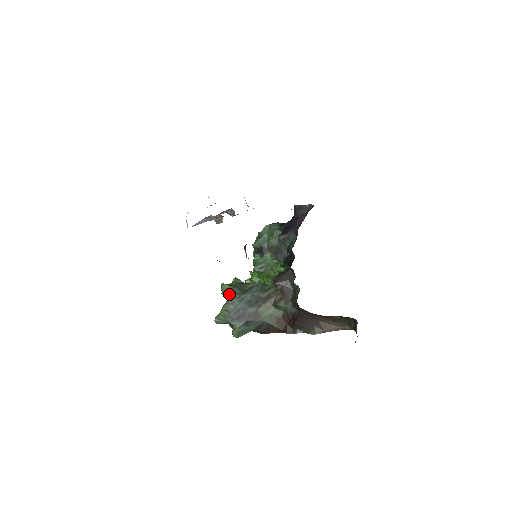
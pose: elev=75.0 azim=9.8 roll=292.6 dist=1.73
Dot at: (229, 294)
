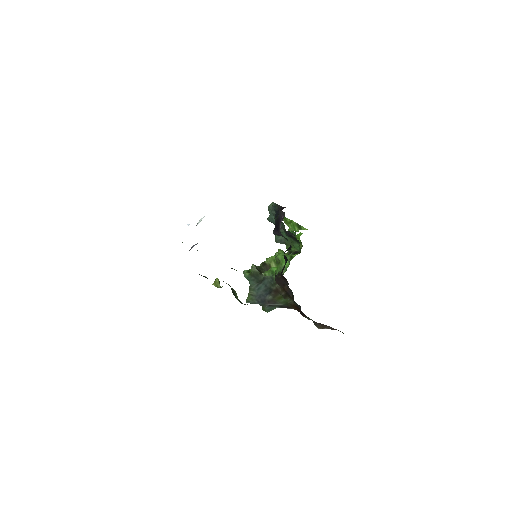
Dot at: (250, 282)
